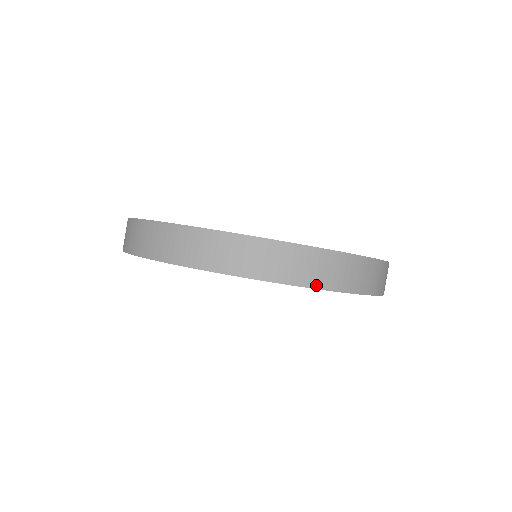
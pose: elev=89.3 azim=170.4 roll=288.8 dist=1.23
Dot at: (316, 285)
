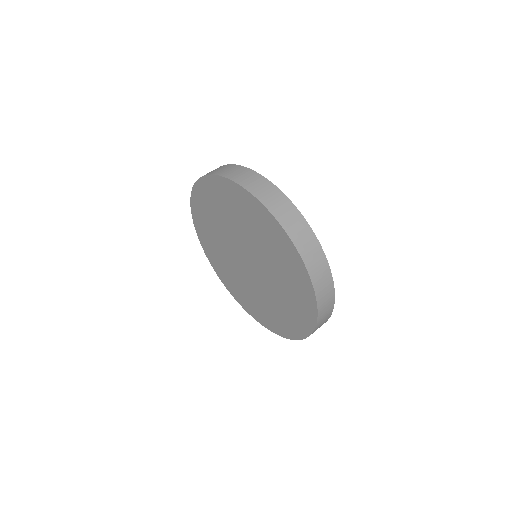
Dot at: (235, 180)
